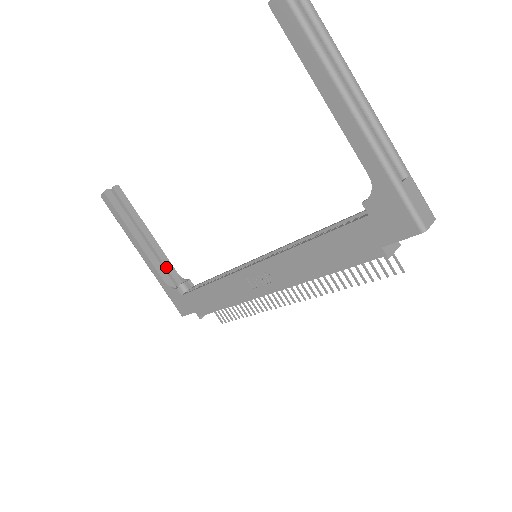
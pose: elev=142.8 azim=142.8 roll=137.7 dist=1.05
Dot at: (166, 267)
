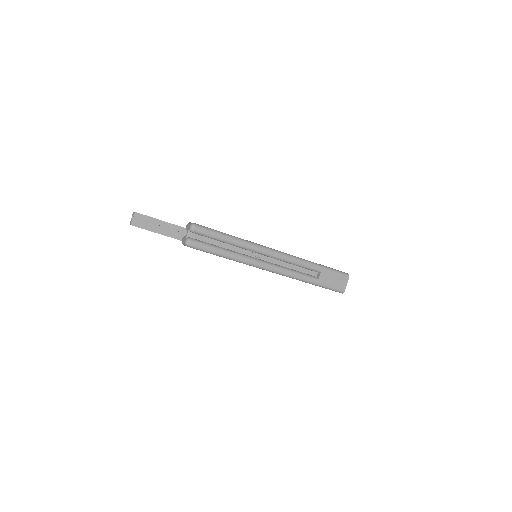
Dot at: occluded
